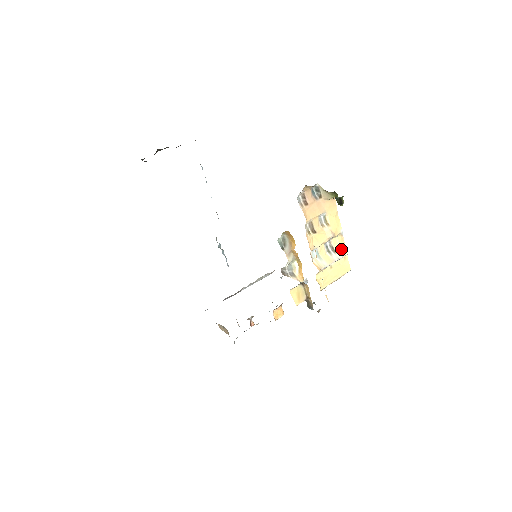
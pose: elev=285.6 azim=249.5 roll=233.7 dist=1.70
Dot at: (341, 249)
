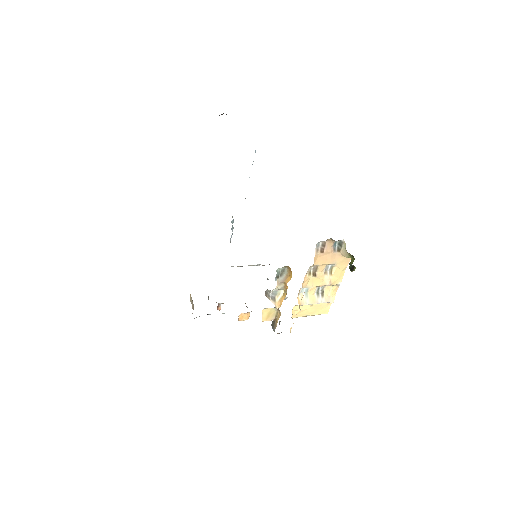
Dot at: (330, 296)
